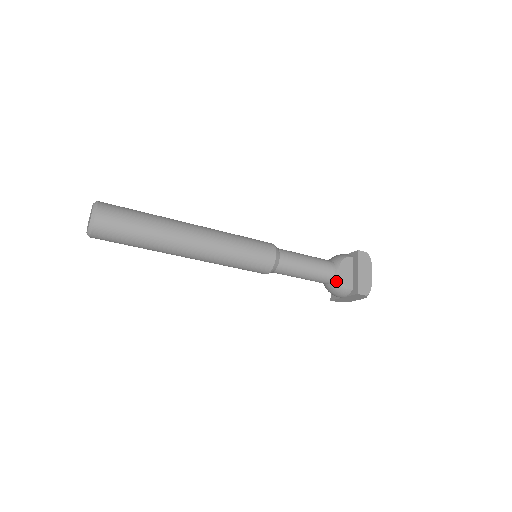
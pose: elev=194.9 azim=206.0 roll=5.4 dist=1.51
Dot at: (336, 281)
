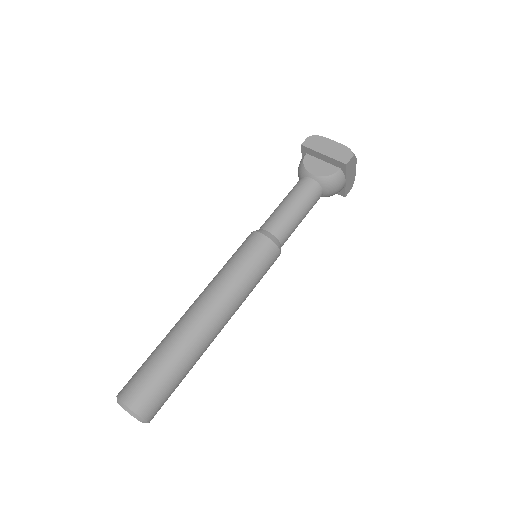
Dot at: (323, 182)
